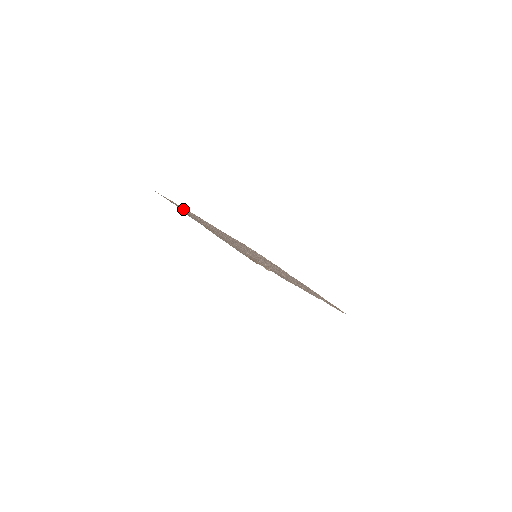
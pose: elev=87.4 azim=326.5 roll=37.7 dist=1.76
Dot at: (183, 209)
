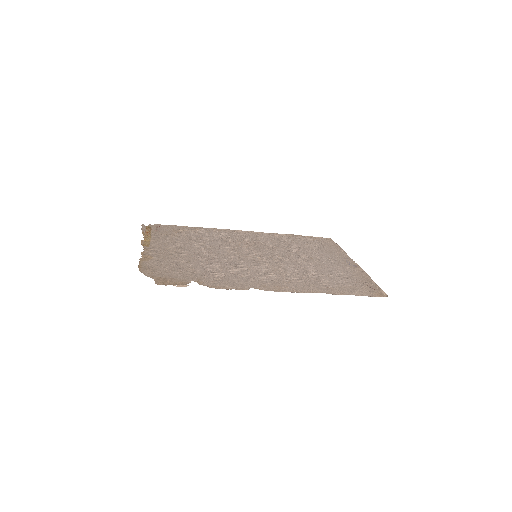
Dot at: (174, 233)
